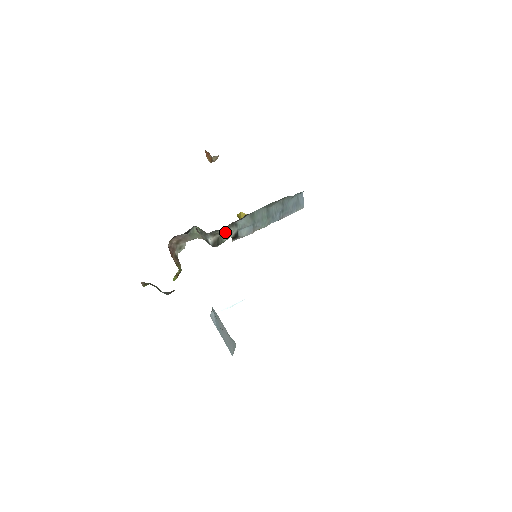
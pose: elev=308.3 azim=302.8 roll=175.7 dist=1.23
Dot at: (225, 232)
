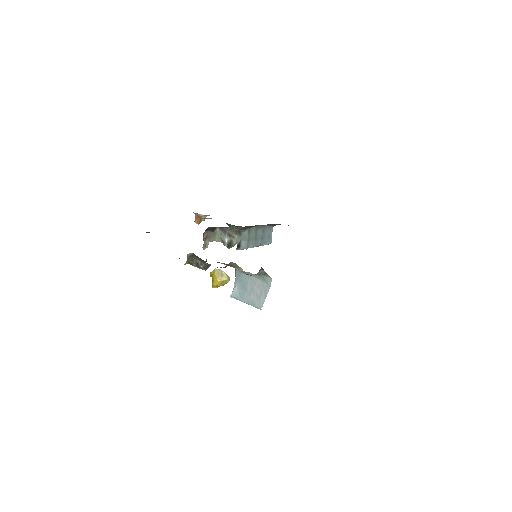
Dot at: (235, 237)
